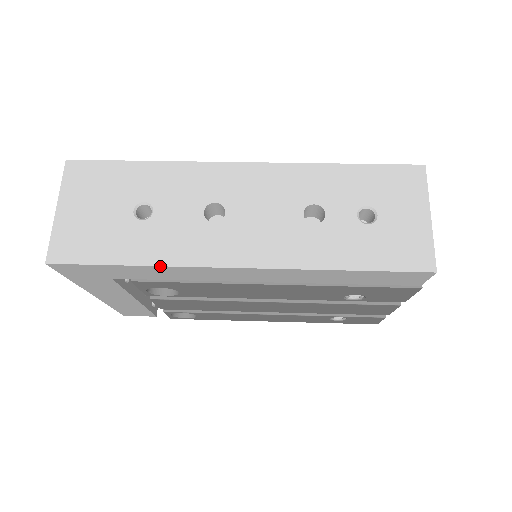
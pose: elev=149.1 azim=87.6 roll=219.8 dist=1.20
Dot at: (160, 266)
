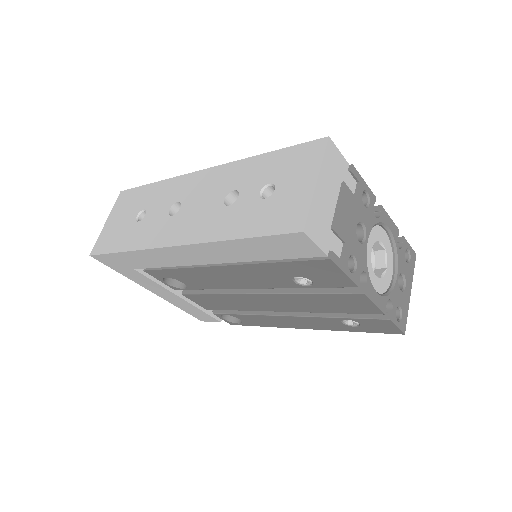
Dot at: (135, 250)
